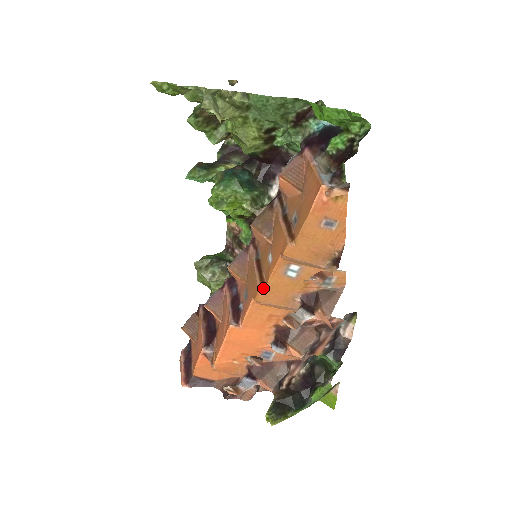
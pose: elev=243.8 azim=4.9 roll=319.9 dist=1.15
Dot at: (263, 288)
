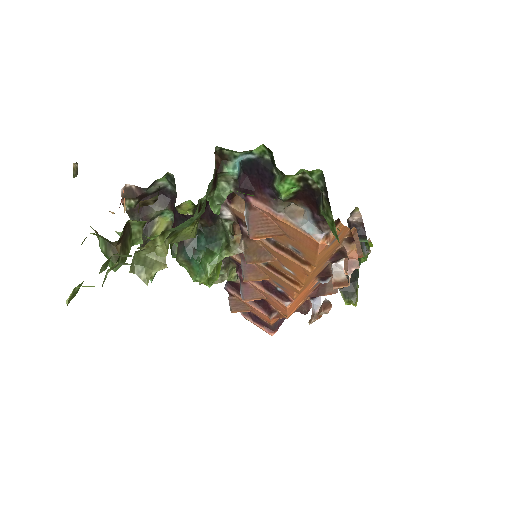
Dot at: (301, 287)
